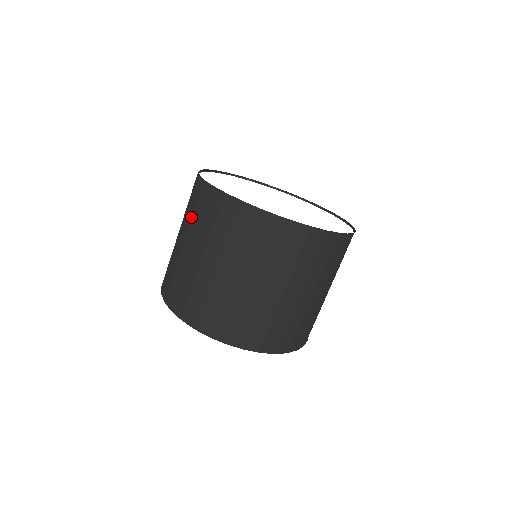
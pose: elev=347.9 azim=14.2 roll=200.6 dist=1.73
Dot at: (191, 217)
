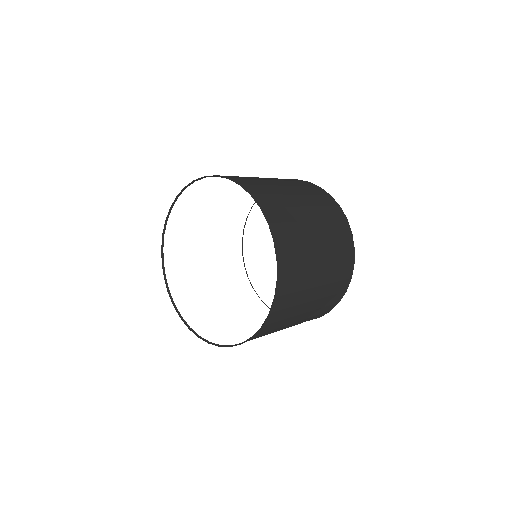
Dot at: (287, 180)
